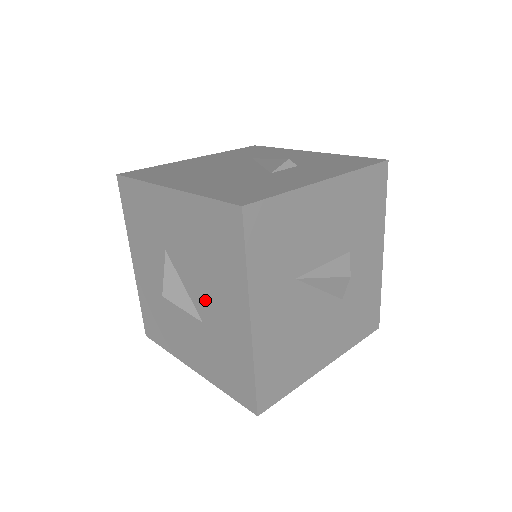
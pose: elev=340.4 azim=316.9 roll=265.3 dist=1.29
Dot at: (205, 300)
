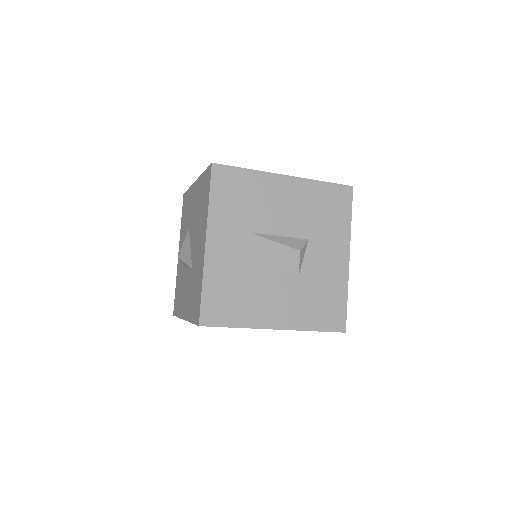
Dot at: (195, 248)
